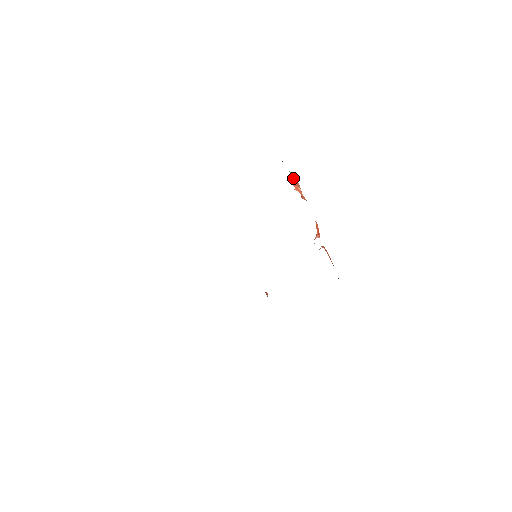
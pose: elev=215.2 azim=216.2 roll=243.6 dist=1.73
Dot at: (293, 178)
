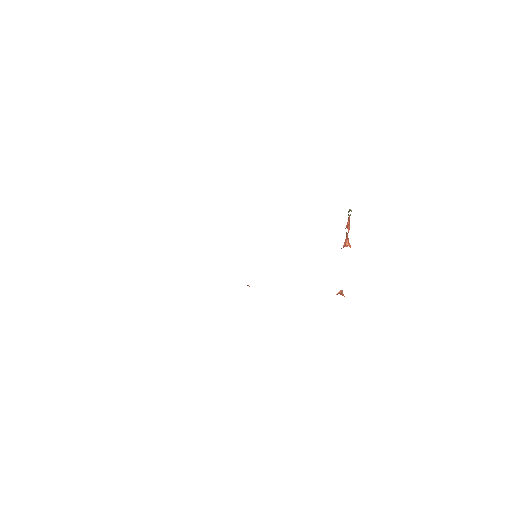
Dot at: (349, 216)
